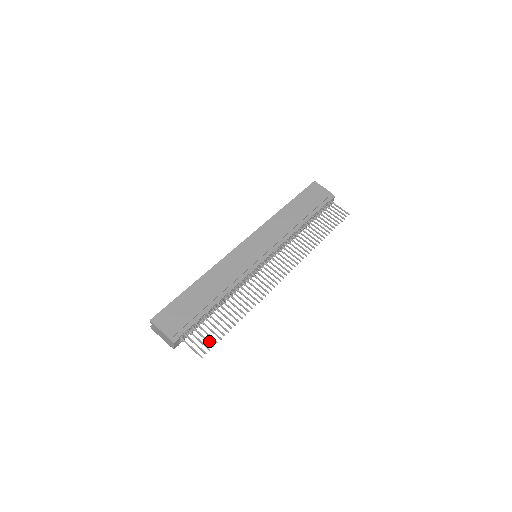
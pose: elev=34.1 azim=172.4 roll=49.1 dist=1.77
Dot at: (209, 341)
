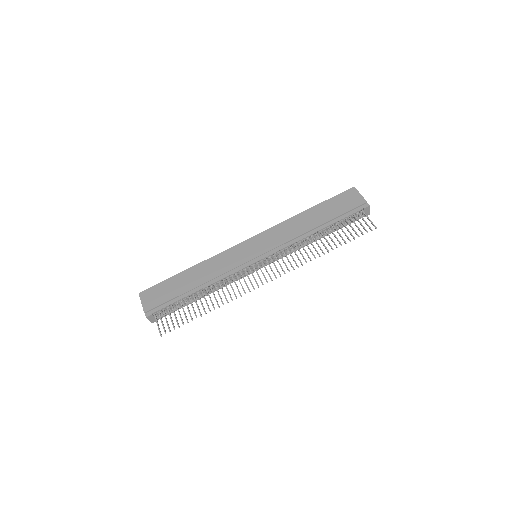
Dot at: (173, 324)
